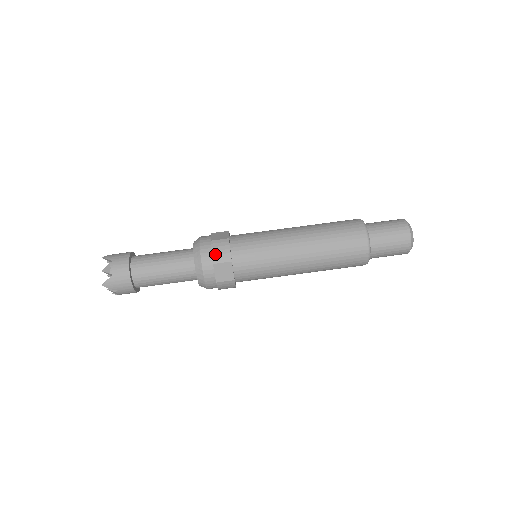
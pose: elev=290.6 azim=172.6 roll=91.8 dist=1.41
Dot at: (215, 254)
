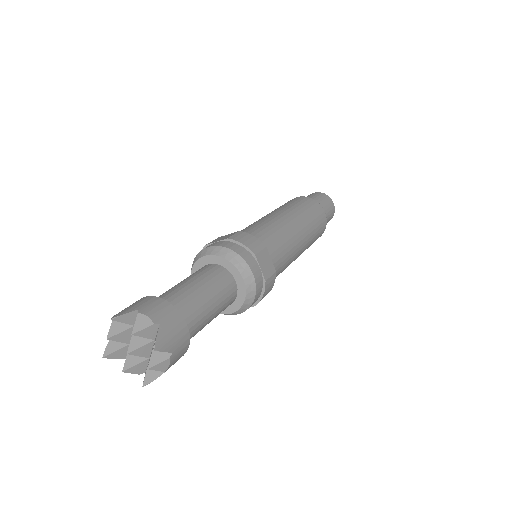
Dot at: (248, 245)
